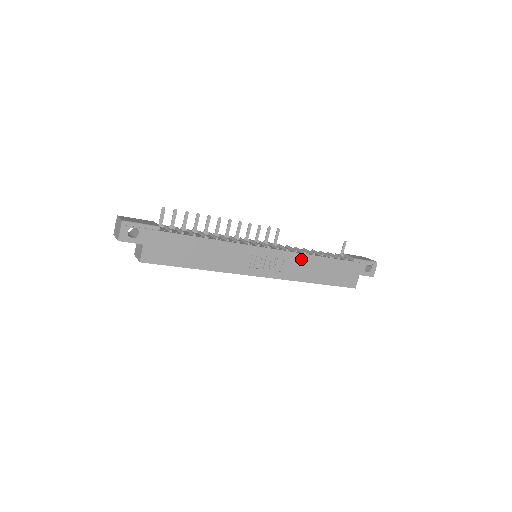
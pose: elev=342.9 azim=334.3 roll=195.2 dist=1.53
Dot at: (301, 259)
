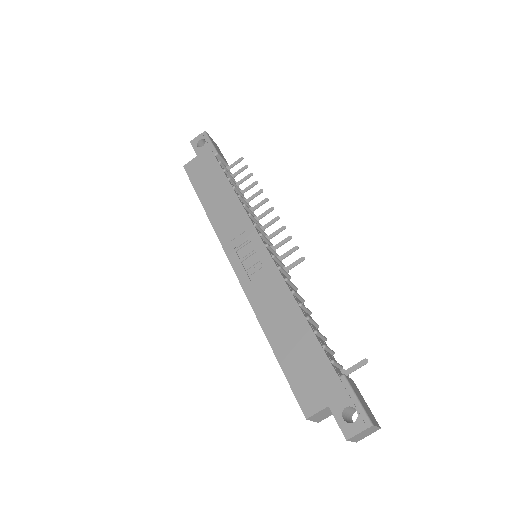
Dot at: (281, 292)
